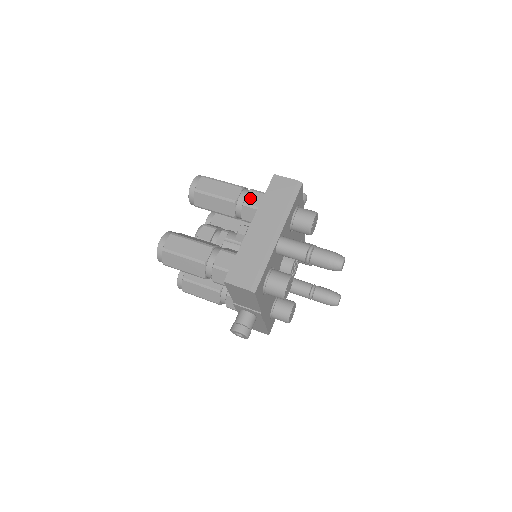
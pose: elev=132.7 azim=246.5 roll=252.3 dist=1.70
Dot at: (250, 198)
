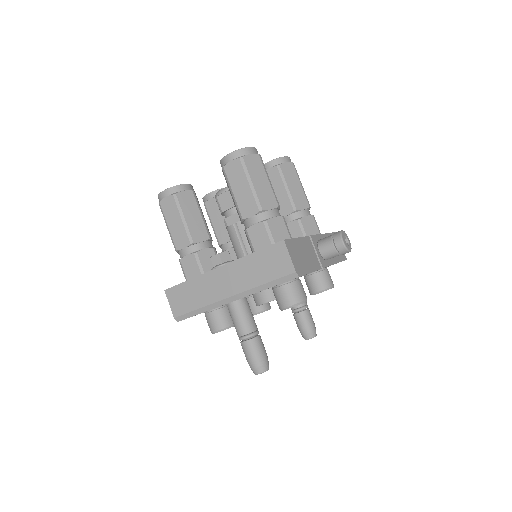
Dot at: (255, 231)
